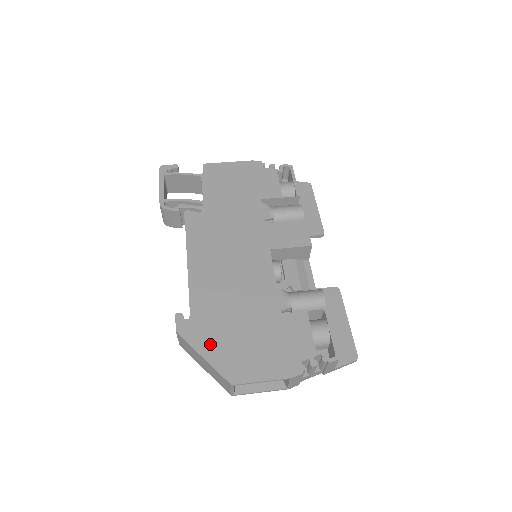
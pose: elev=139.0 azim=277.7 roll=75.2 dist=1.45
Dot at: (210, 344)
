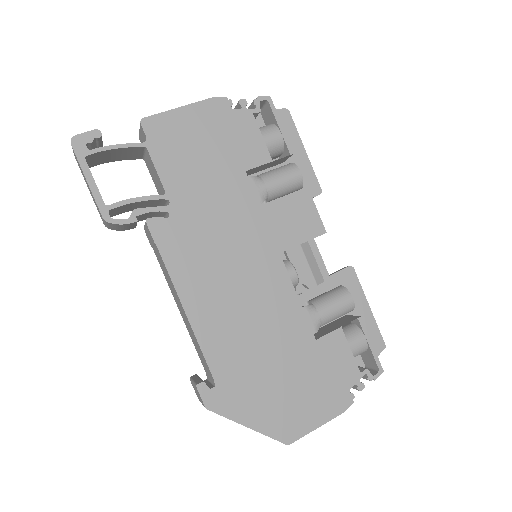
Dot at: (251, 408)
